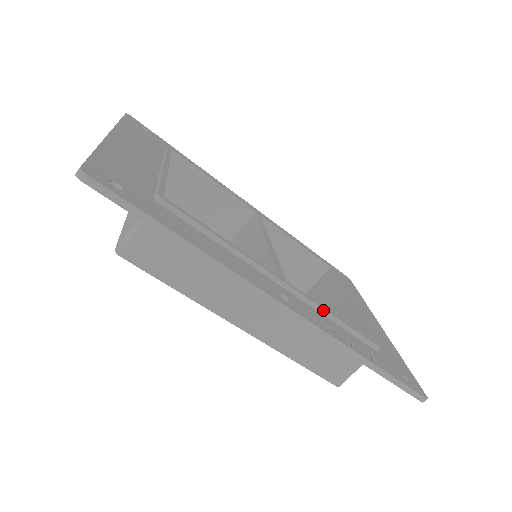
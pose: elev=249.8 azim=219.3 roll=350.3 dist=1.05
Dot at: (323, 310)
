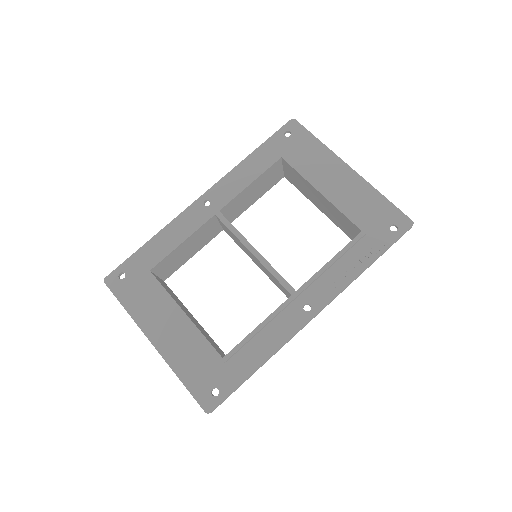
Dot at: (324, 272)
